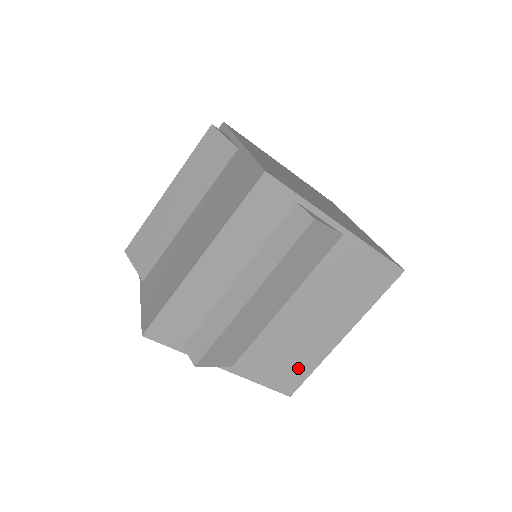
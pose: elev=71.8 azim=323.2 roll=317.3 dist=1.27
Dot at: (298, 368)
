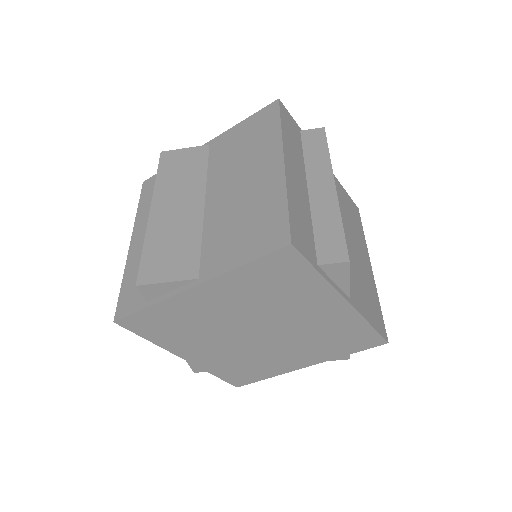
Dot at: (374, 303)
